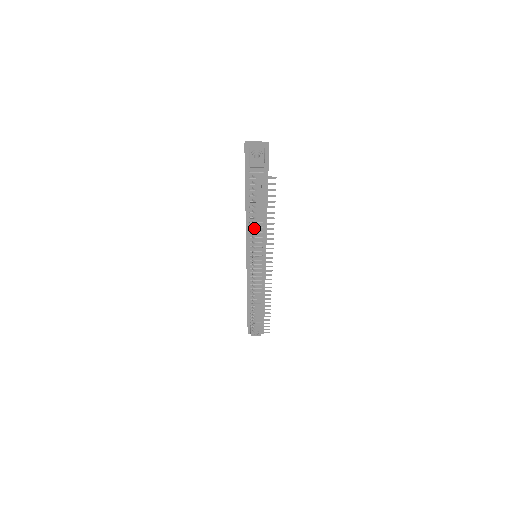
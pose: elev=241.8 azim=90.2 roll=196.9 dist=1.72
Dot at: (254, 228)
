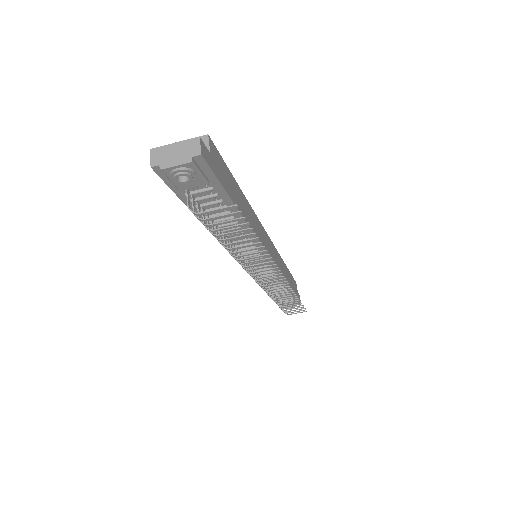
Dot at: (233, 256)
